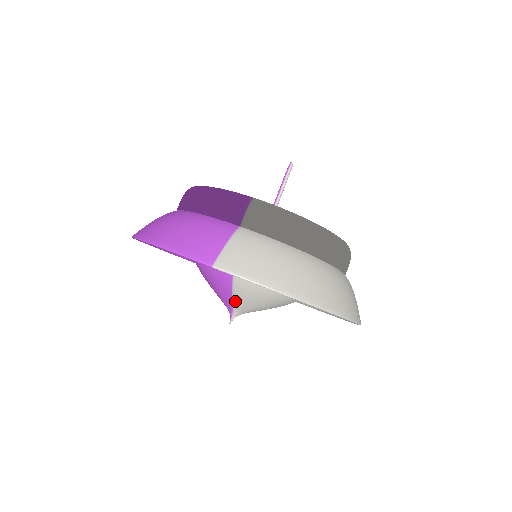
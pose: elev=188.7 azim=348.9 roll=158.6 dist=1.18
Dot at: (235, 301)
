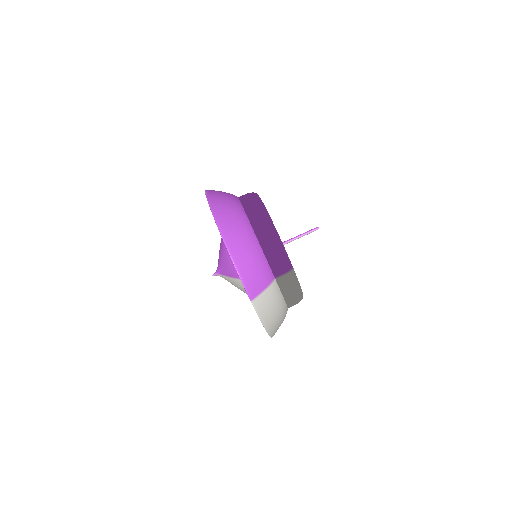
Dot at: (229, 278)
